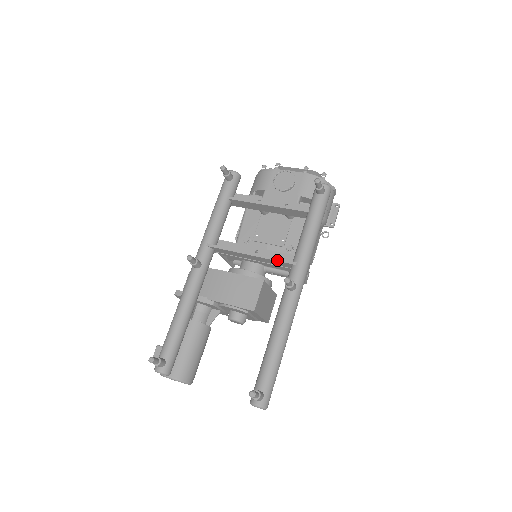
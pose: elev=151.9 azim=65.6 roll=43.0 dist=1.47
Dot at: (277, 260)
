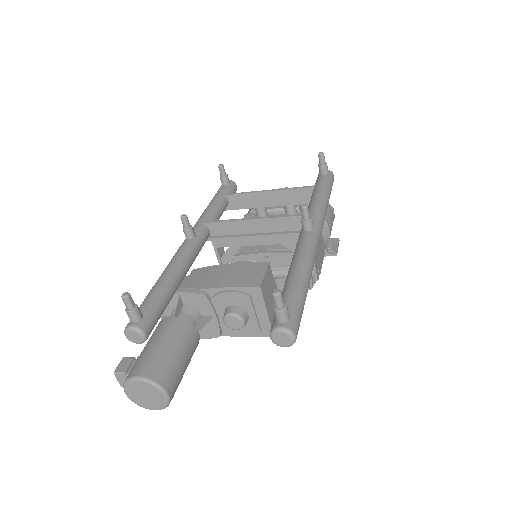
Dot at: (287, 216)
